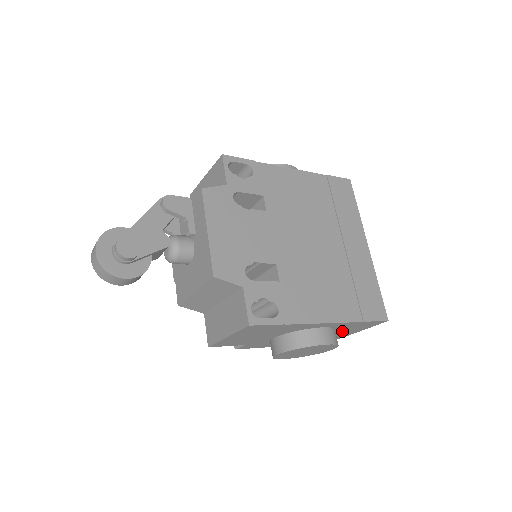
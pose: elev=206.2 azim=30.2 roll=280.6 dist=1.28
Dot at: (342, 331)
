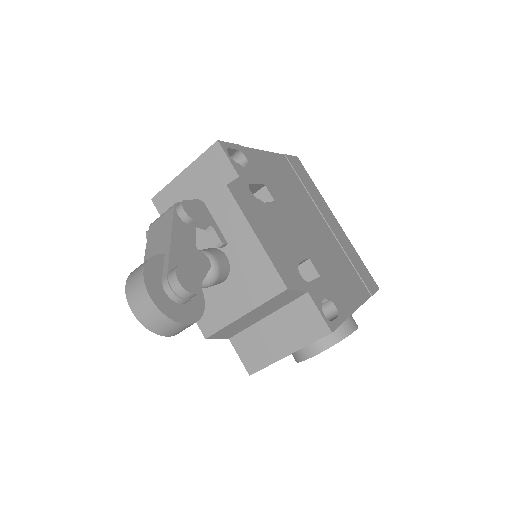
Dot at: occluded
